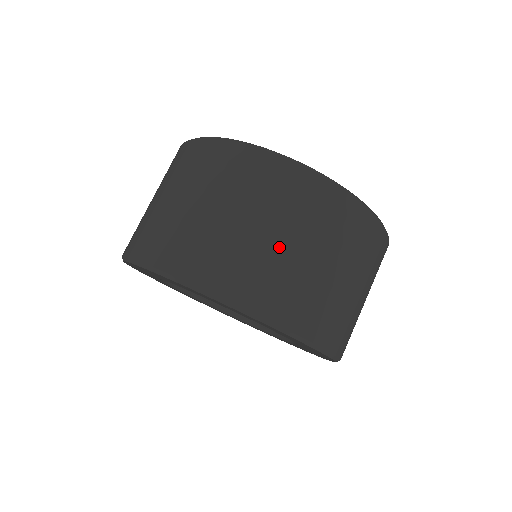
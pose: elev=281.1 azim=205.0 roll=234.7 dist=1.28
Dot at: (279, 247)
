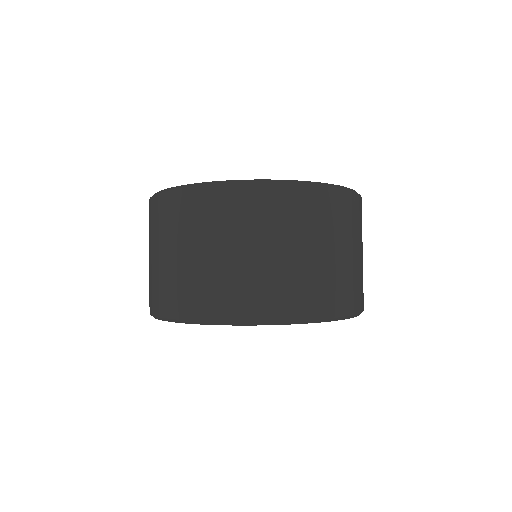
Dot at: (348, 259)
